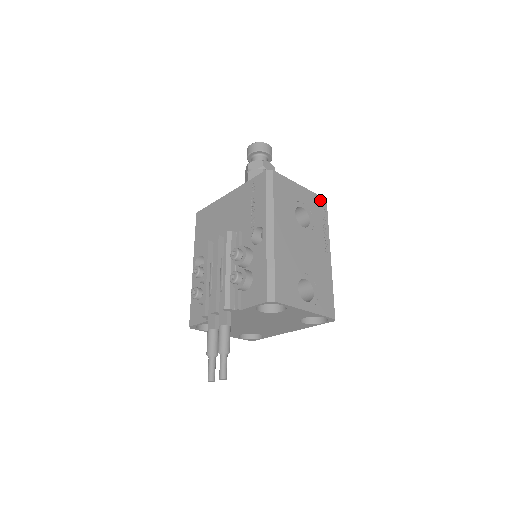
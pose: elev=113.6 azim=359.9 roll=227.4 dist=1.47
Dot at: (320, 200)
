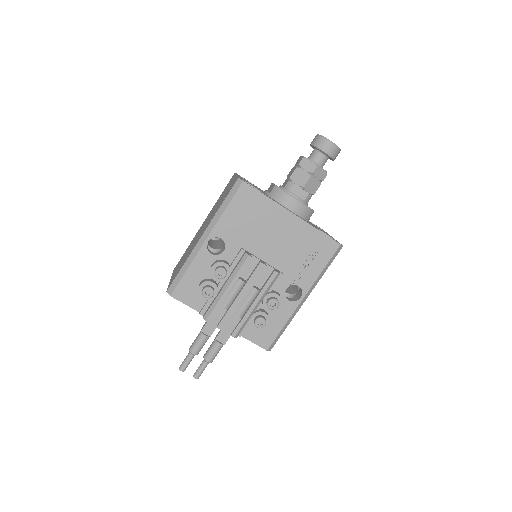
Dot at: occluded
